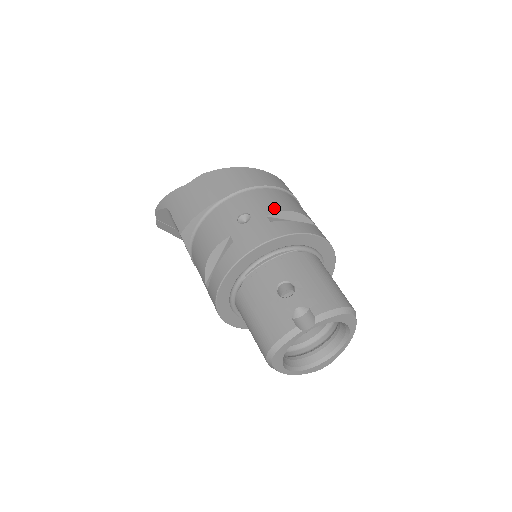
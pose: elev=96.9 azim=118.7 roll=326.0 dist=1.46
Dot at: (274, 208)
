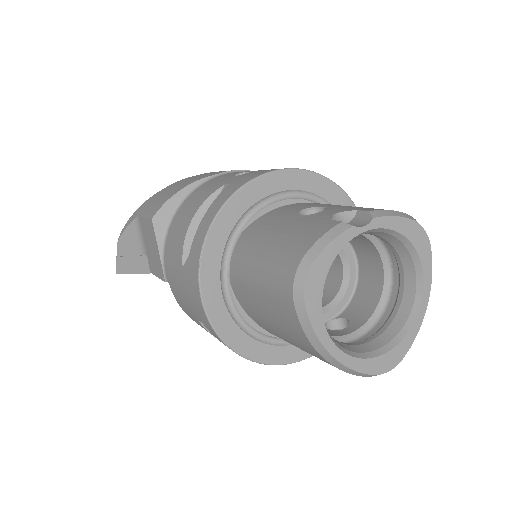
Dot at: occluded
